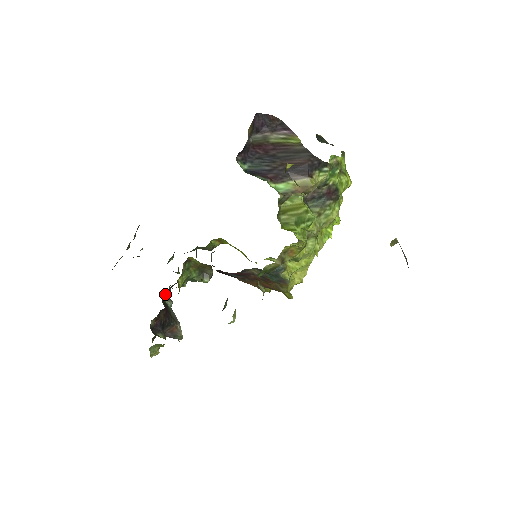
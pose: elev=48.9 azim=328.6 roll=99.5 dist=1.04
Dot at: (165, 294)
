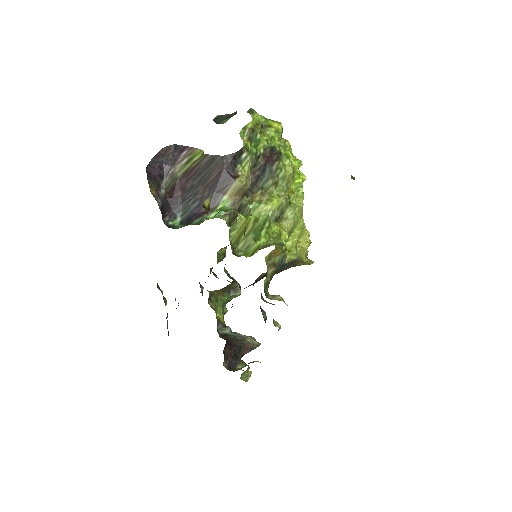
Dot at: (218, 327)
